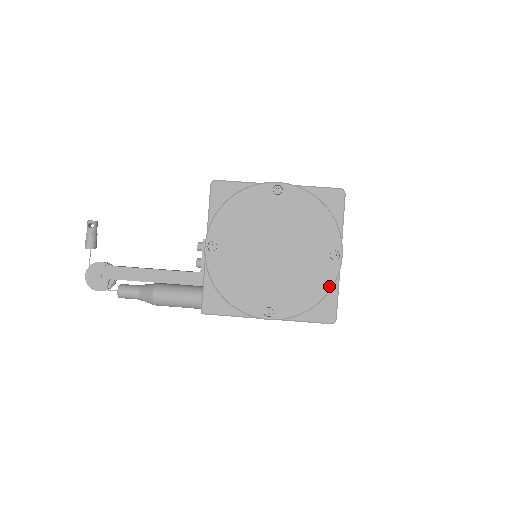
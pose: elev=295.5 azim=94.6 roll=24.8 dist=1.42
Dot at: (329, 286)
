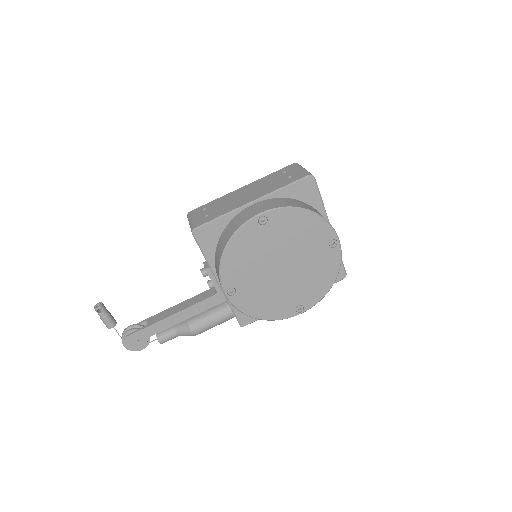
Dot at: (338, 267)
